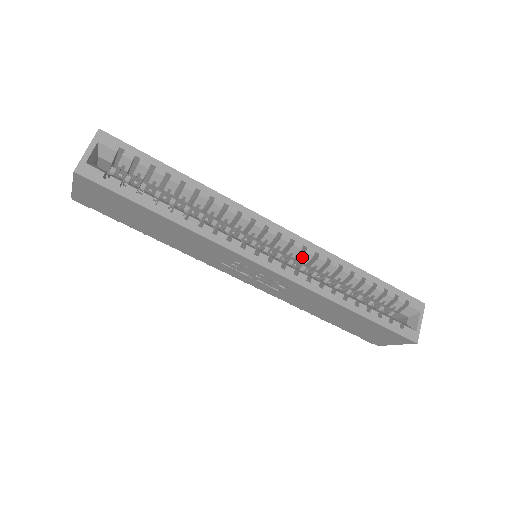
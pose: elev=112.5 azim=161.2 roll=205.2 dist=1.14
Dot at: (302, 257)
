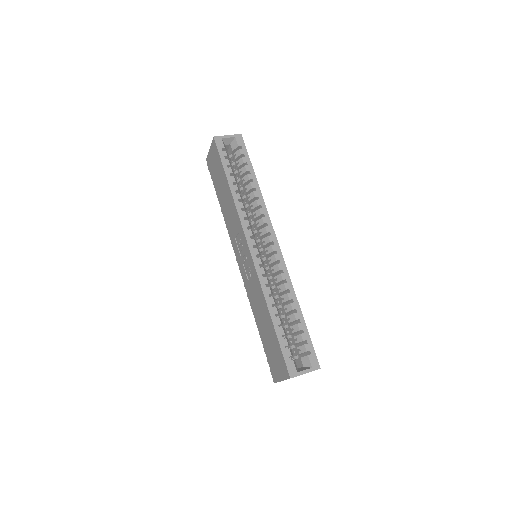
Dot at: (274, 267)
